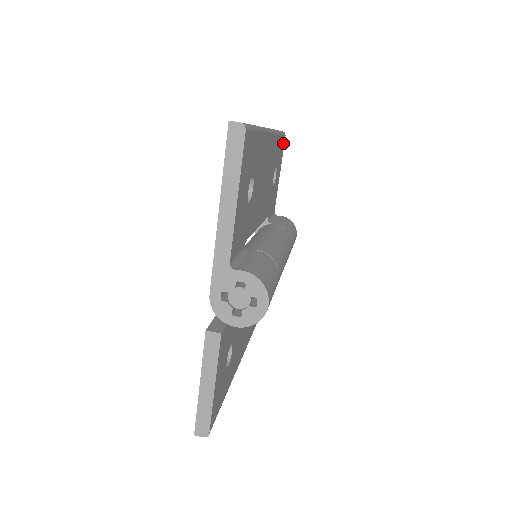
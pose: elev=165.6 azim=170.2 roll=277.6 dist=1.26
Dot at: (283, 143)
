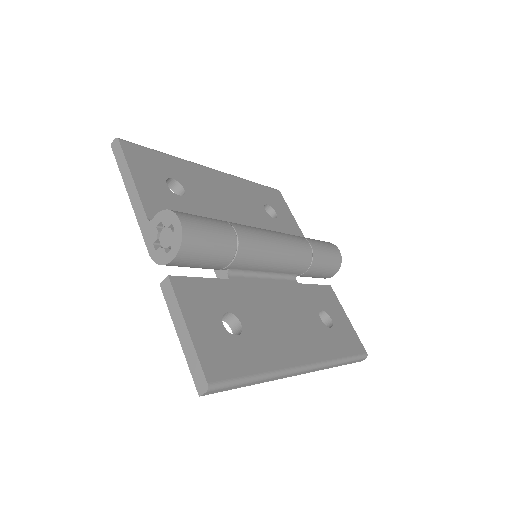
Dot at: (278, 195)
